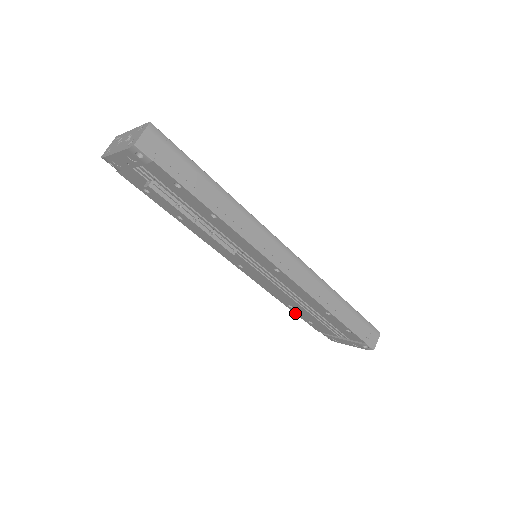
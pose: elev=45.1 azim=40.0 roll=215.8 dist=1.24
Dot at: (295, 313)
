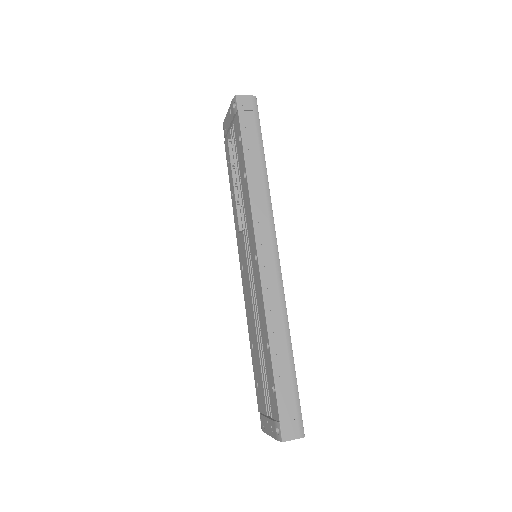
Dot at: (253, 364)
